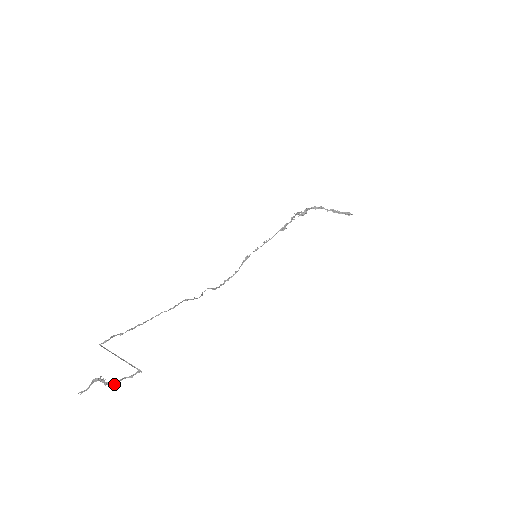
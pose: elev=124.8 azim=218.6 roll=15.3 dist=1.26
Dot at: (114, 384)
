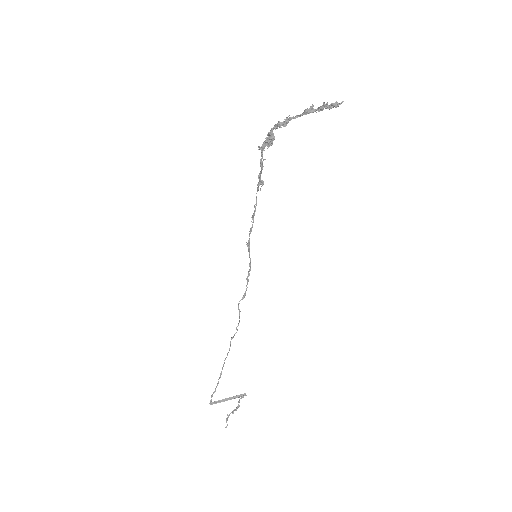
Dot at: occluded
